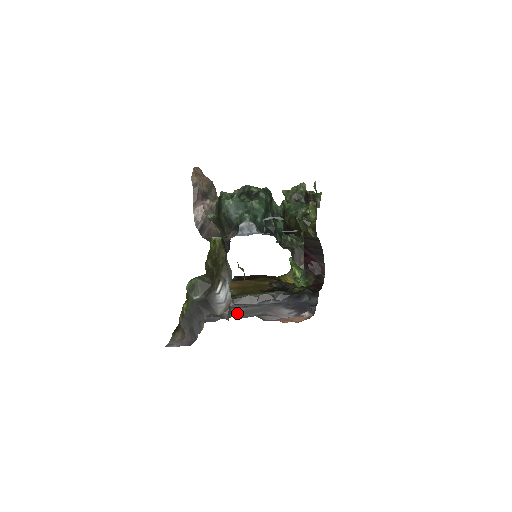
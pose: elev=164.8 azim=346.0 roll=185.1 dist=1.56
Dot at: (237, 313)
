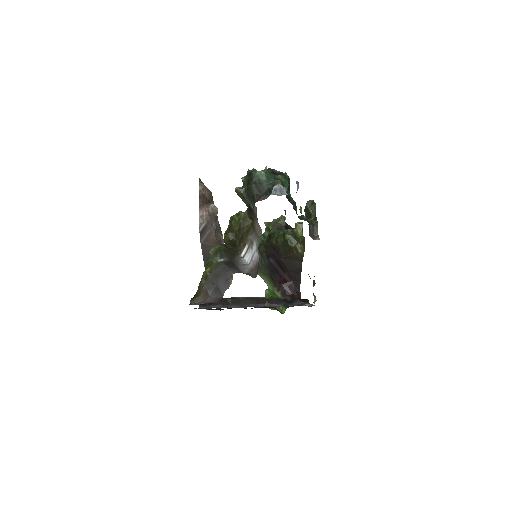
Dot at: occluded
